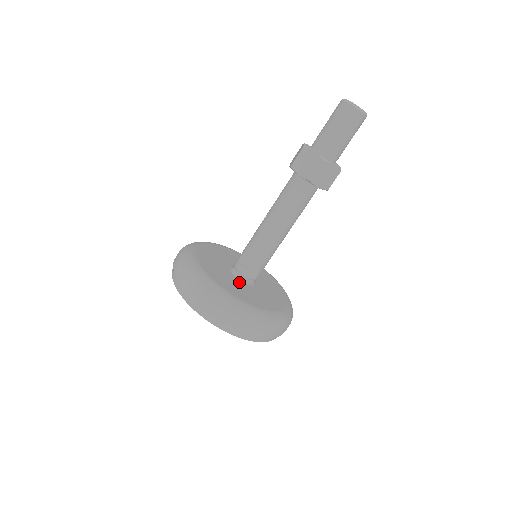
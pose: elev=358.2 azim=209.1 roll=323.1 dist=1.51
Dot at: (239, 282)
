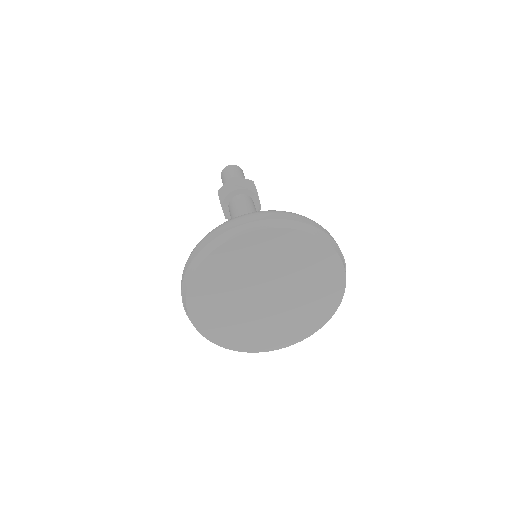
Dot at: occluded
